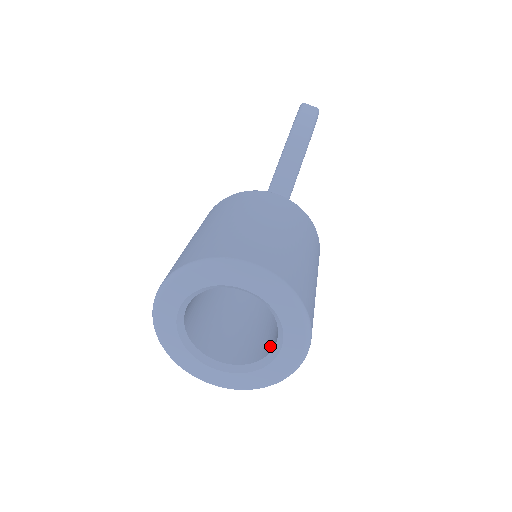
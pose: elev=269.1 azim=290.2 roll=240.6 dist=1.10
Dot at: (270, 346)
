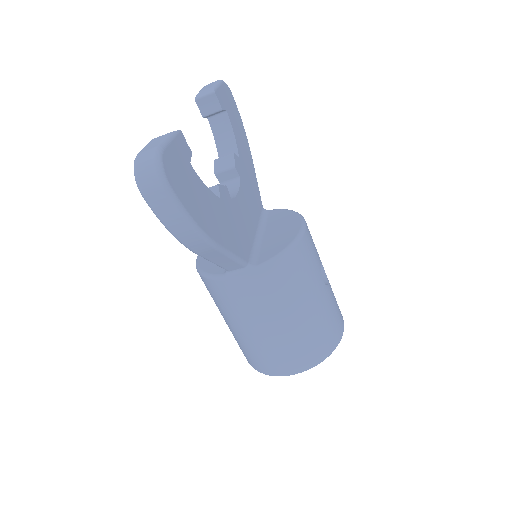
Dot at: occluded
